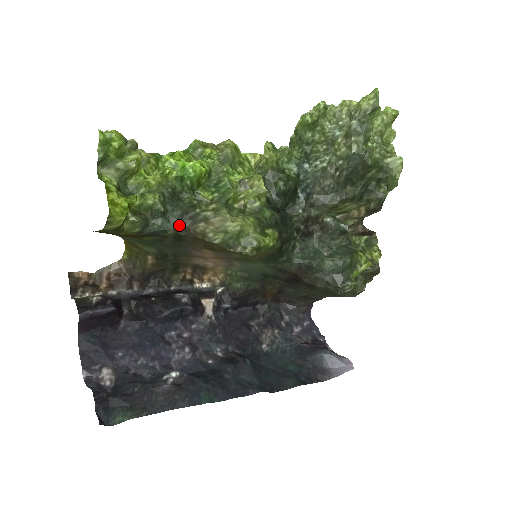
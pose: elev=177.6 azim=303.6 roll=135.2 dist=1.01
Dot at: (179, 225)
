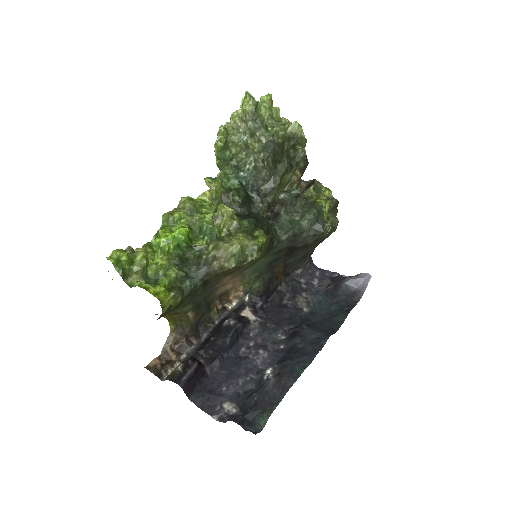
Dot at: (201, 275)
